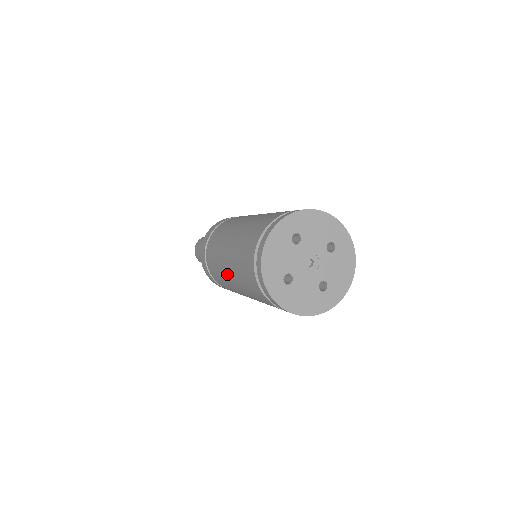
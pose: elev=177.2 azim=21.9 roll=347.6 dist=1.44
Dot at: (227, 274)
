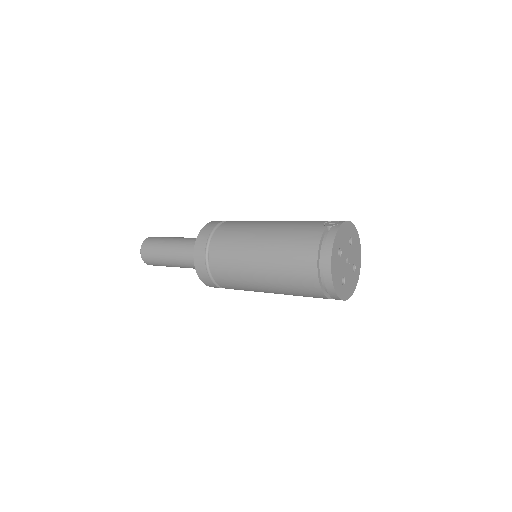
Dot at: (263, 289)
